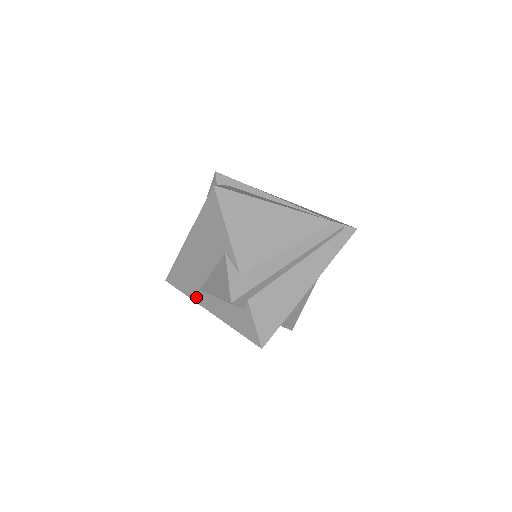
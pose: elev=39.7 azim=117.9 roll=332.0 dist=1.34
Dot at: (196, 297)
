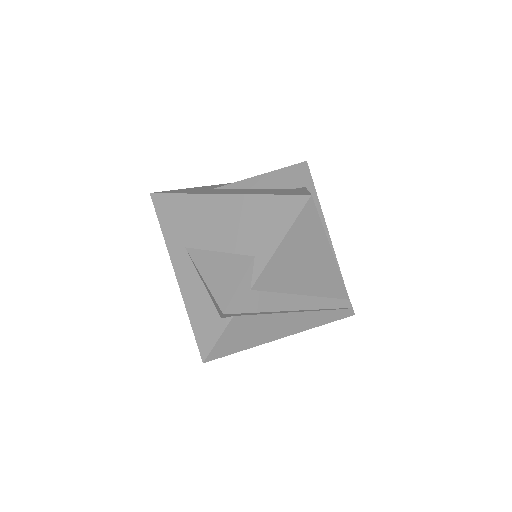
Dot at: (173, 248)
